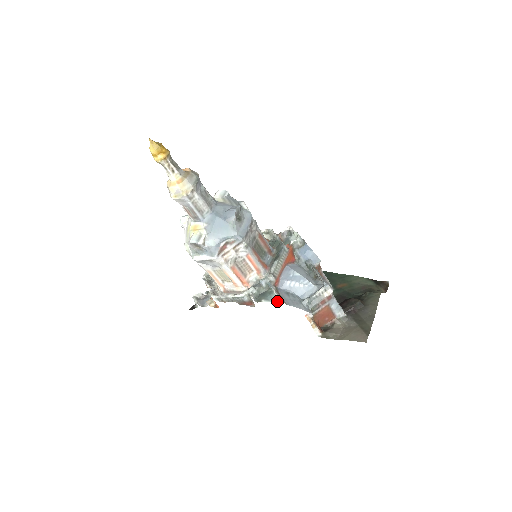
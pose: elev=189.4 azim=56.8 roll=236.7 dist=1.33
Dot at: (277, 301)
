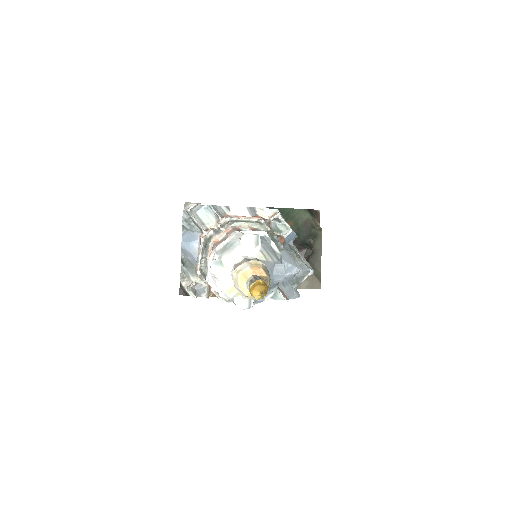
Dot at: (282, 299)
